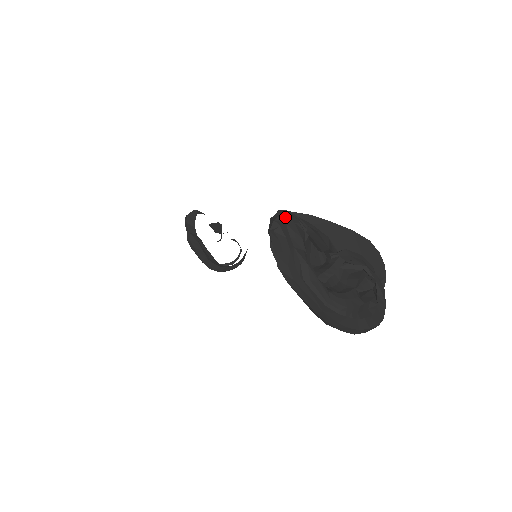
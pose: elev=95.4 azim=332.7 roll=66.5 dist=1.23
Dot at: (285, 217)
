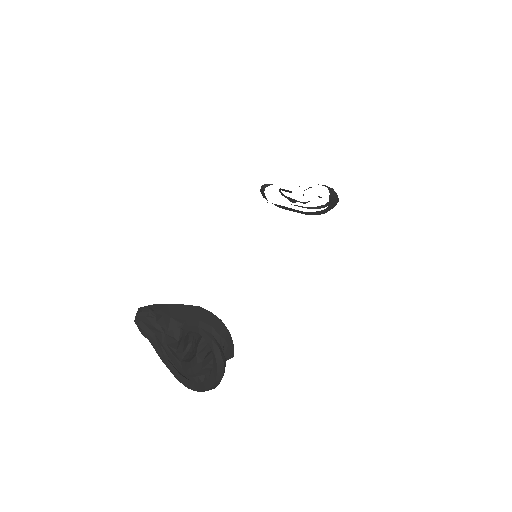
Dot at: (138, 316)
